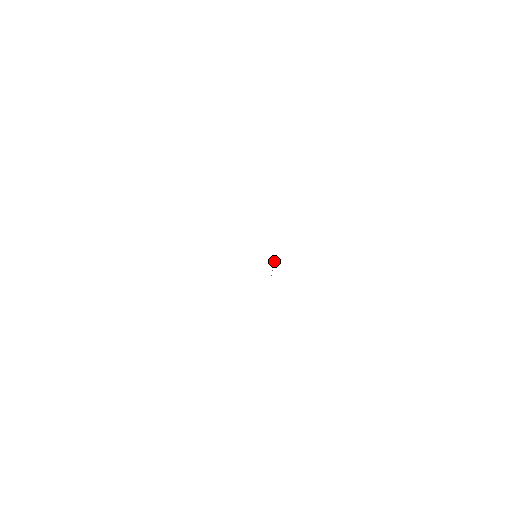
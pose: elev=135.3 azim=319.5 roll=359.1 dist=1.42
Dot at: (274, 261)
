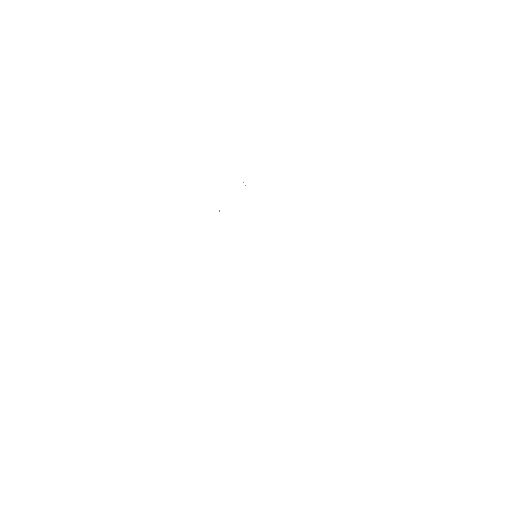
Dot at: occluded
